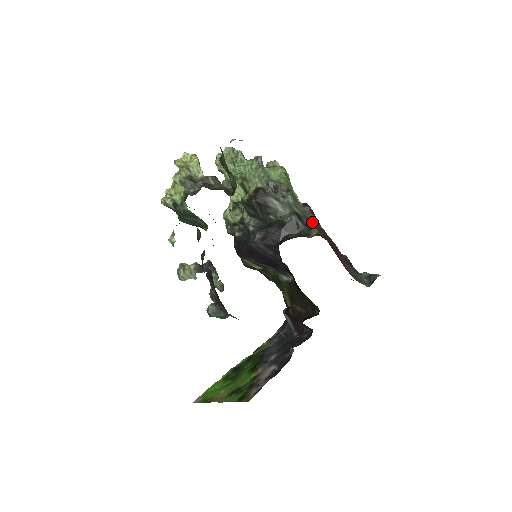
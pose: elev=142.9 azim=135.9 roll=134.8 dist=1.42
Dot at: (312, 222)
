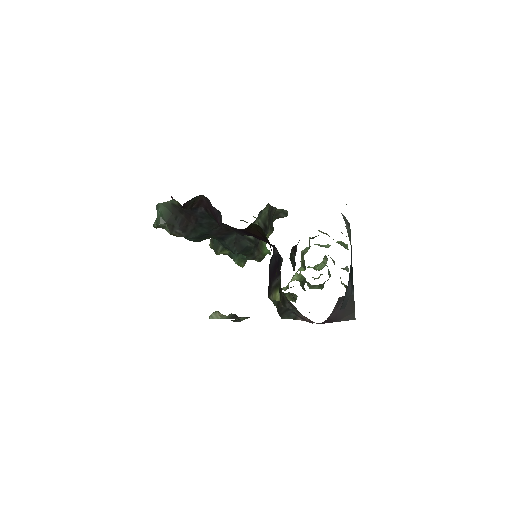
Dot at: occluded
